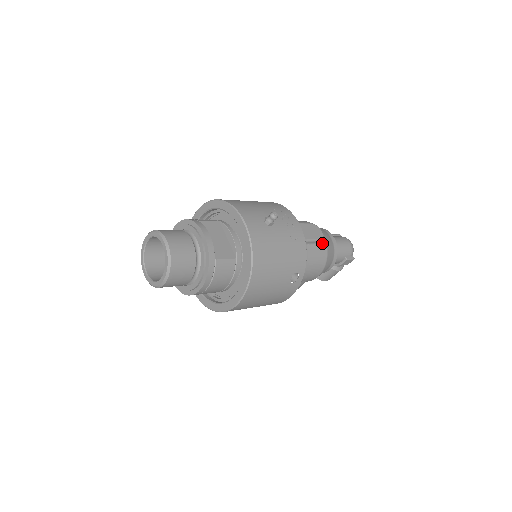
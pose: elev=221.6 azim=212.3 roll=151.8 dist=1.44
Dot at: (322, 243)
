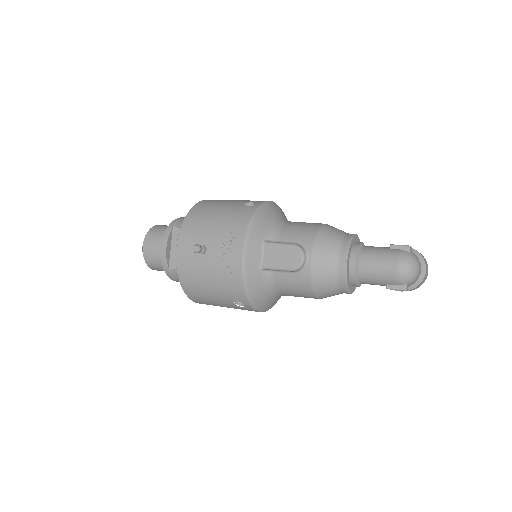
Dot at: (303, 271)
